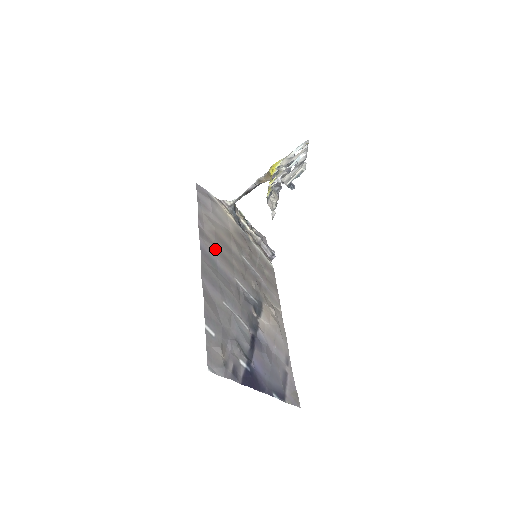
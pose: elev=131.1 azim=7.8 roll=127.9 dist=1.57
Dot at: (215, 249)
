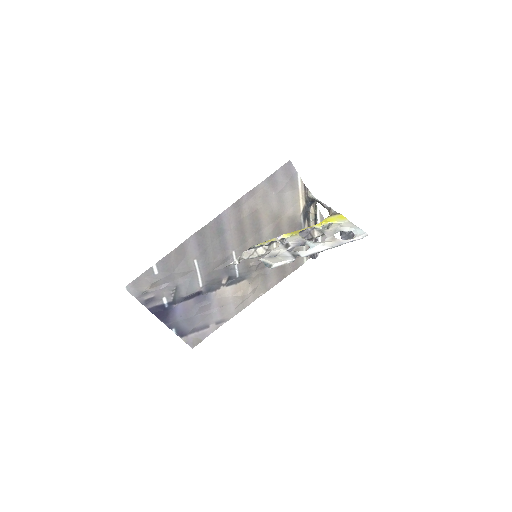
Dot at: (237, 222)
